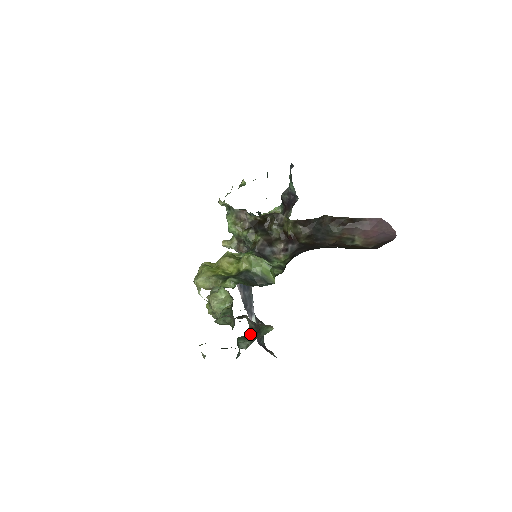
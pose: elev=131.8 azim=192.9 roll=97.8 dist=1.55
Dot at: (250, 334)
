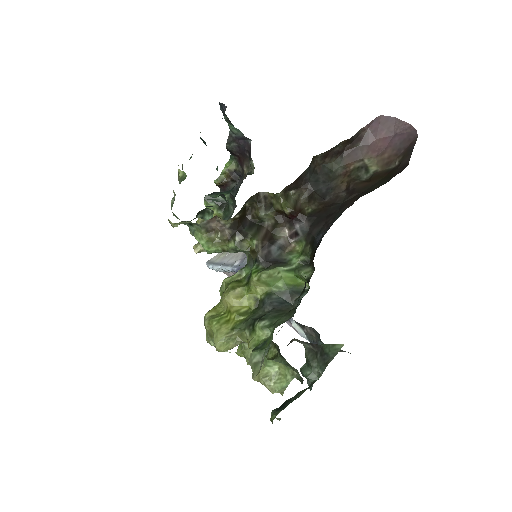
Dot at: (313, 359)
